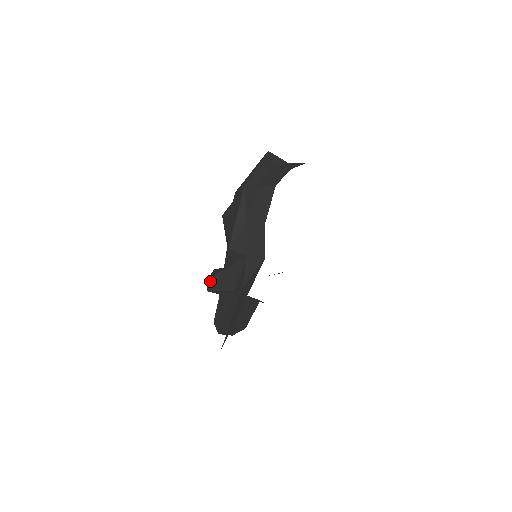
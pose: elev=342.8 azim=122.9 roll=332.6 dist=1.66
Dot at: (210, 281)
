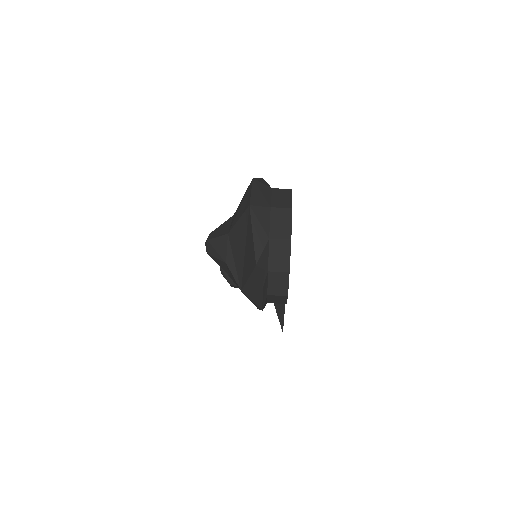
Dot at: (232, 286)
